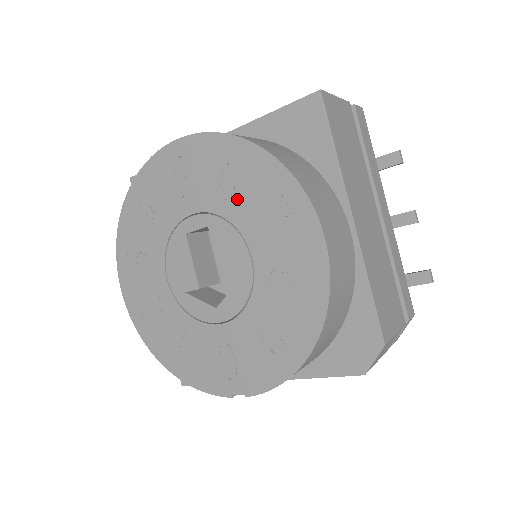
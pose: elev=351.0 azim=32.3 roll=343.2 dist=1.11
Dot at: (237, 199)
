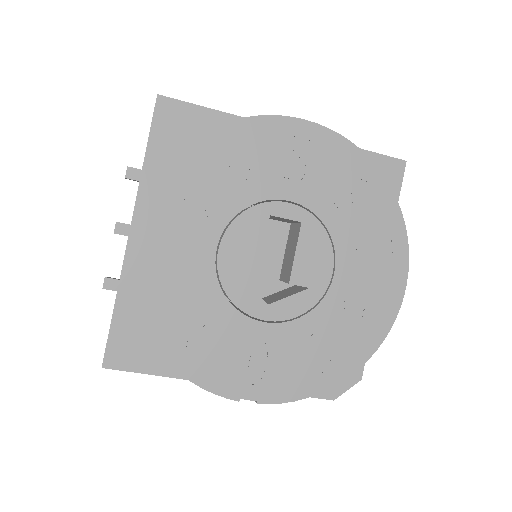
Dot at: (346, 215)
